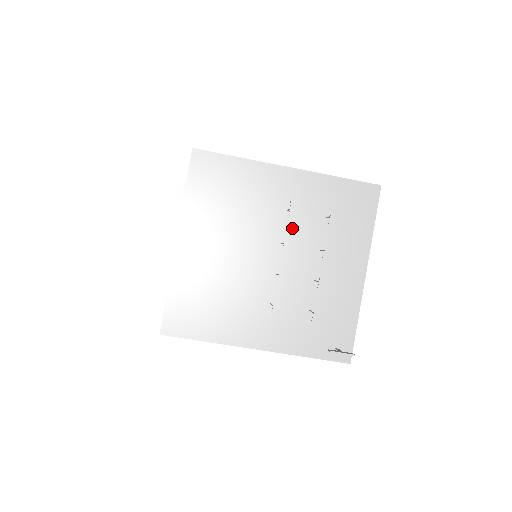
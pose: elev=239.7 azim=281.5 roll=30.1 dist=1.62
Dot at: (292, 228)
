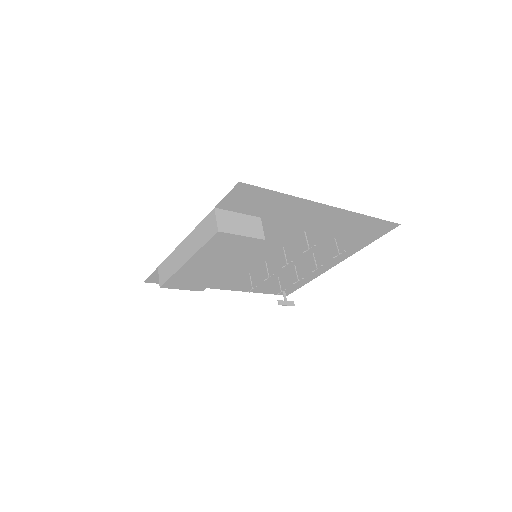
Dot at: (300, 240)
